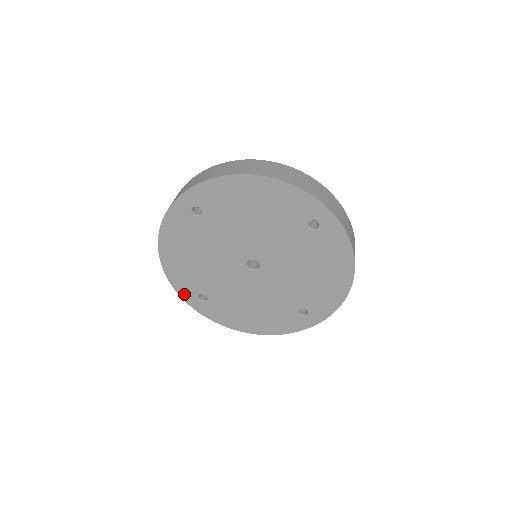
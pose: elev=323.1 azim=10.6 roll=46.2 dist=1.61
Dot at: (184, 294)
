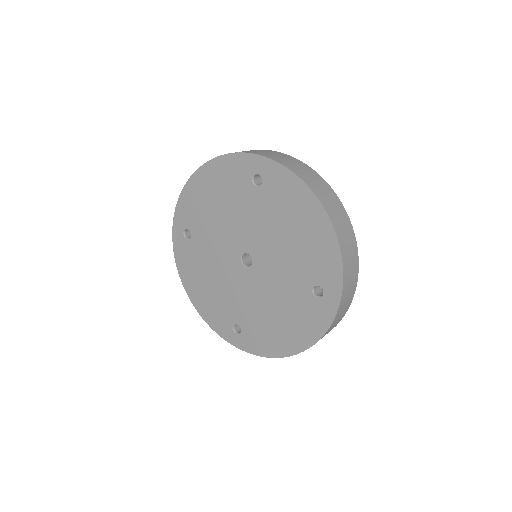
Dot at: (224, 334)
